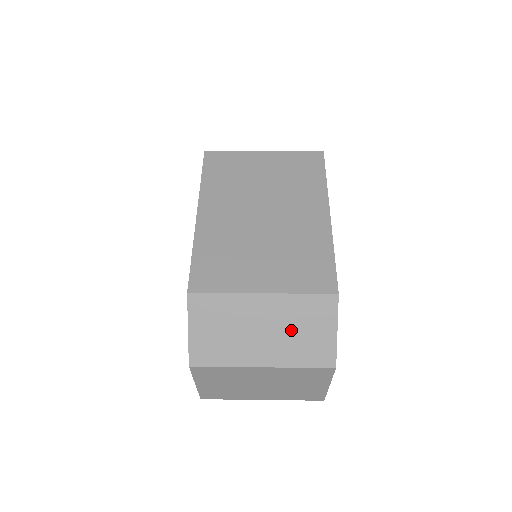
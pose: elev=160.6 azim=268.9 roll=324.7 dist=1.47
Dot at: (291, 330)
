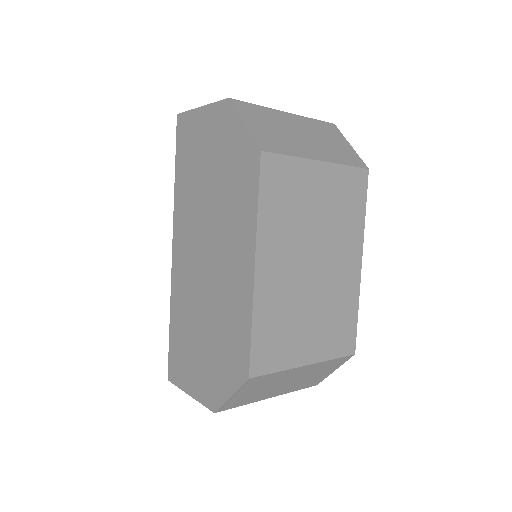
Dot at: (308, 377)
